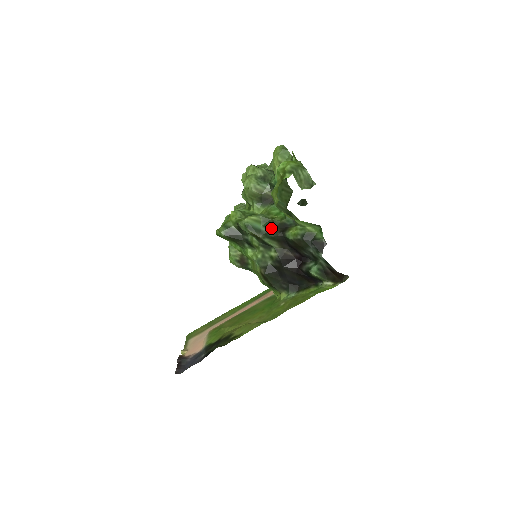
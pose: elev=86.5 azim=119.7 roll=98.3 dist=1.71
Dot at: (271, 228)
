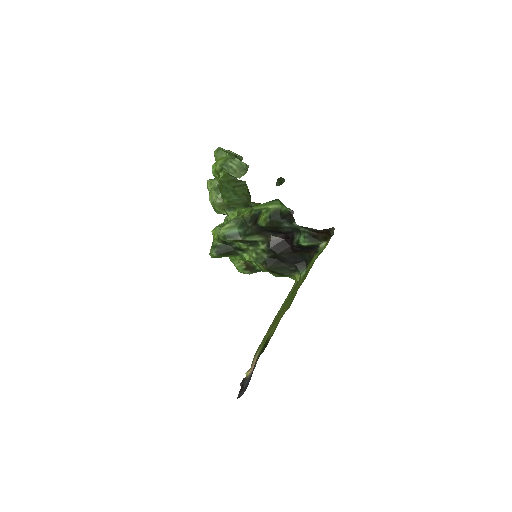
Dot at: (245, 226)
